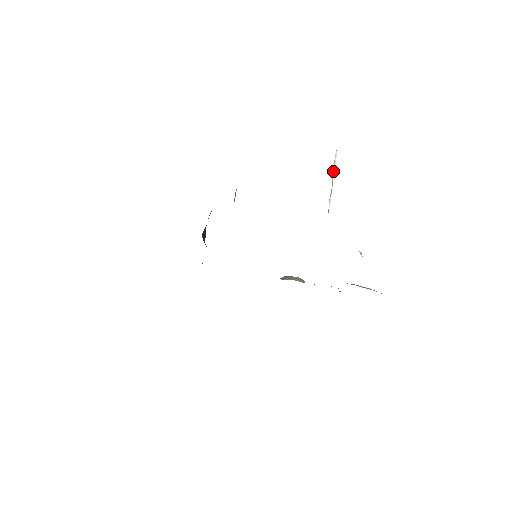
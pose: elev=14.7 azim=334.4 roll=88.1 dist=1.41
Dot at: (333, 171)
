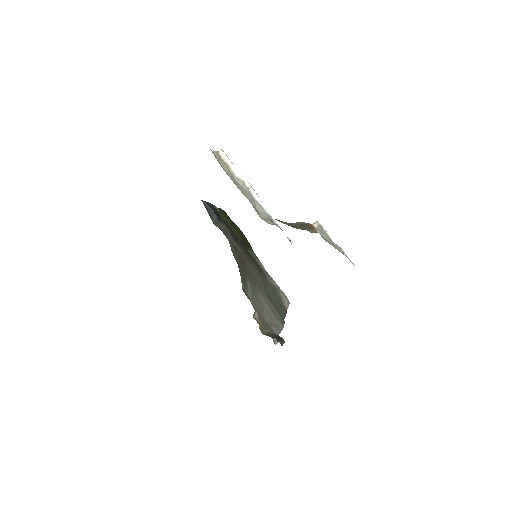
Dot at: (233, 170)
